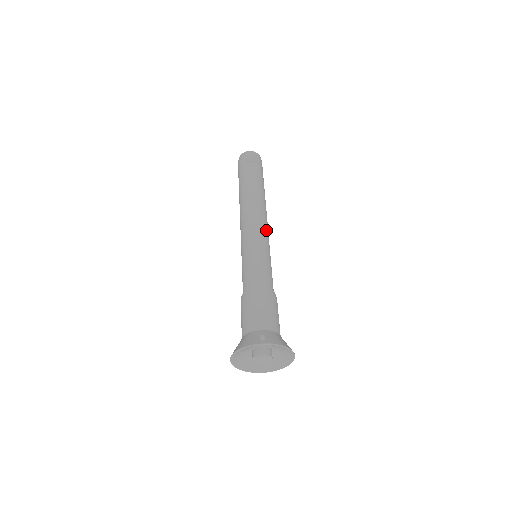
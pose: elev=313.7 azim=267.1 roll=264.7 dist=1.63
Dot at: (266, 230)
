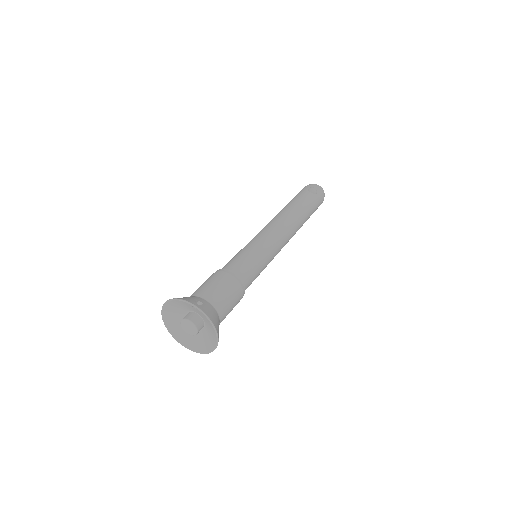
Dot at: (281, 242)
